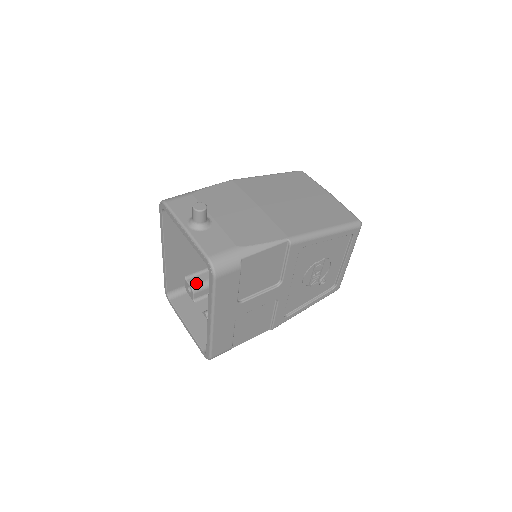
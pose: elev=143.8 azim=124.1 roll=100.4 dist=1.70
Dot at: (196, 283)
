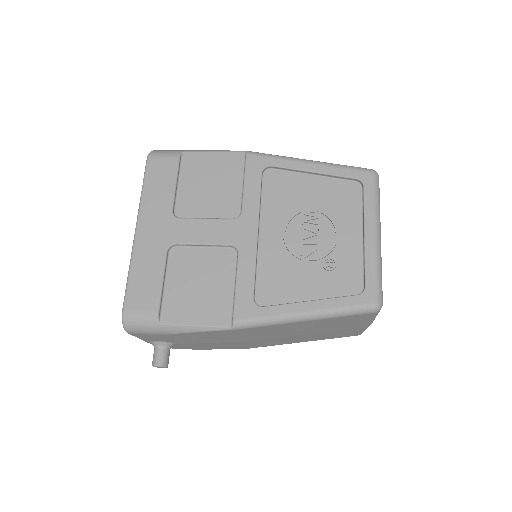
Dot at: occluded
